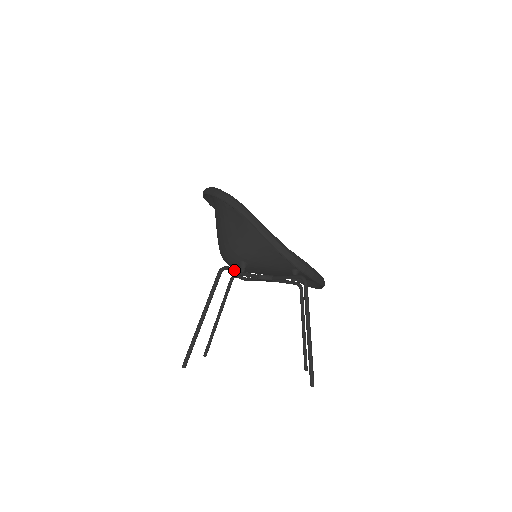
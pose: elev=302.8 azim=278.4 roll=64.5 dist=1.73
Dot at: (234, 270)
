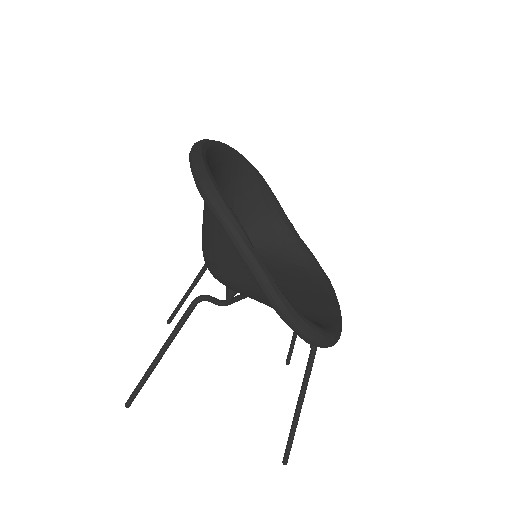
Dot at: (216, 302)
